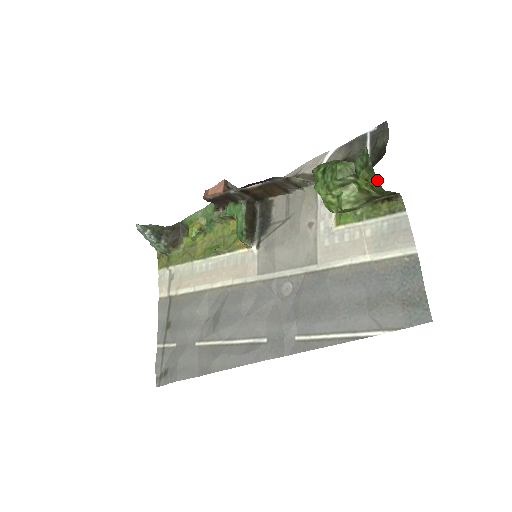
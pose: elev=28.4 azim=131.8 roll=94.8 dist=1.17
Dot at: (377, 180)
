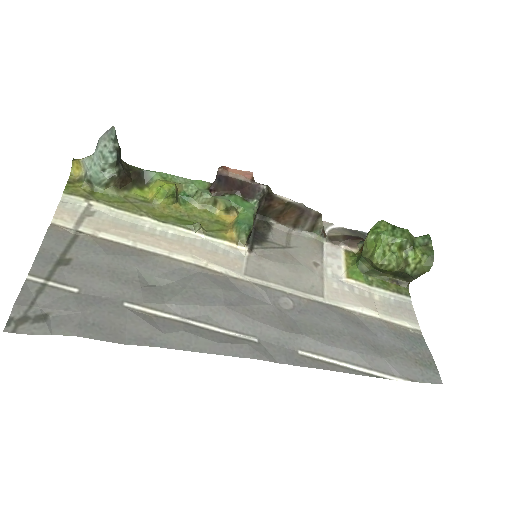
Dot at: (433, 259)
